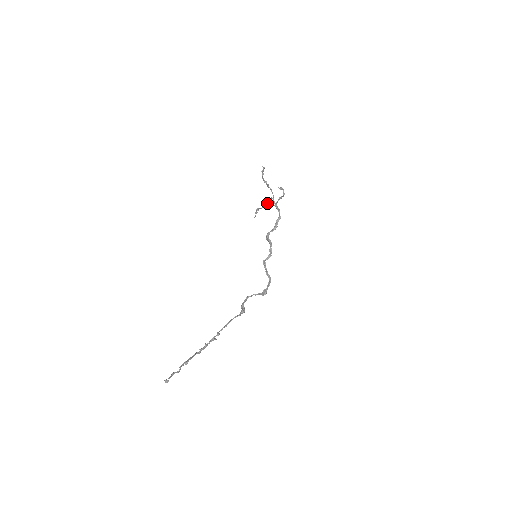
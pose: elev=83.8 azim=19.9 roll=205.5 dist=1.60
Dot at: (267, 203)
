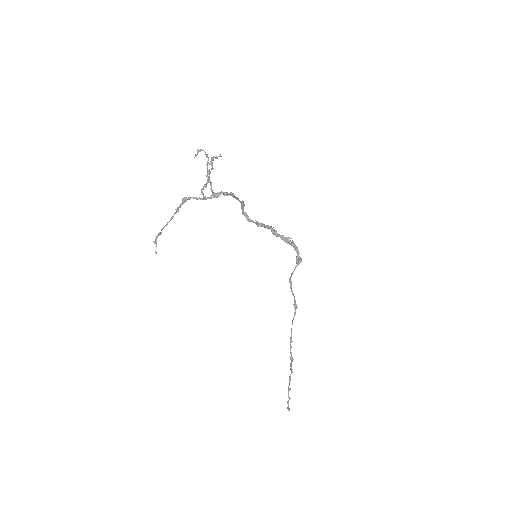
Dot at: (207, 182)
